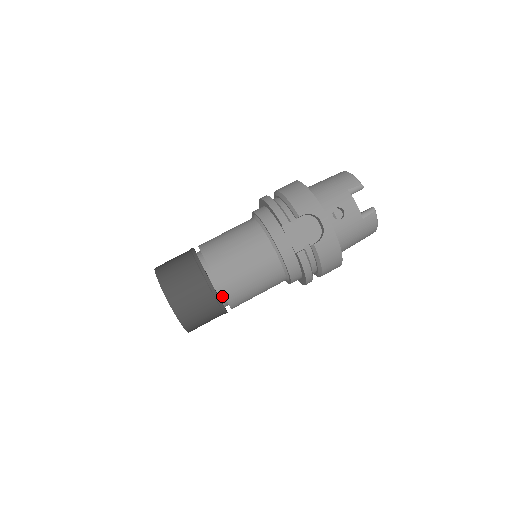
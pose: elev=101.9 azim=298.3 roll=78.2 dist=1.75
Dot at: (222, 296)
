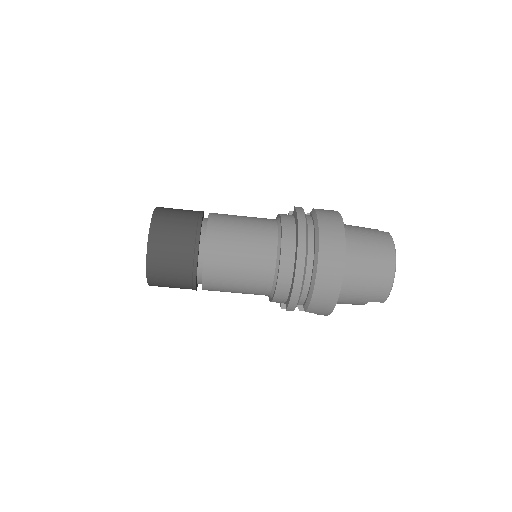
Dot at: occluded
